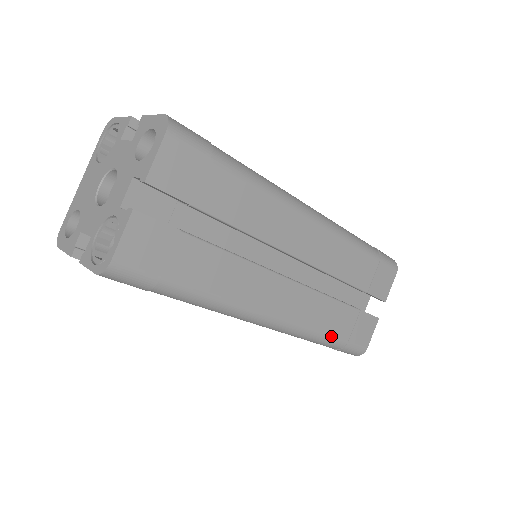
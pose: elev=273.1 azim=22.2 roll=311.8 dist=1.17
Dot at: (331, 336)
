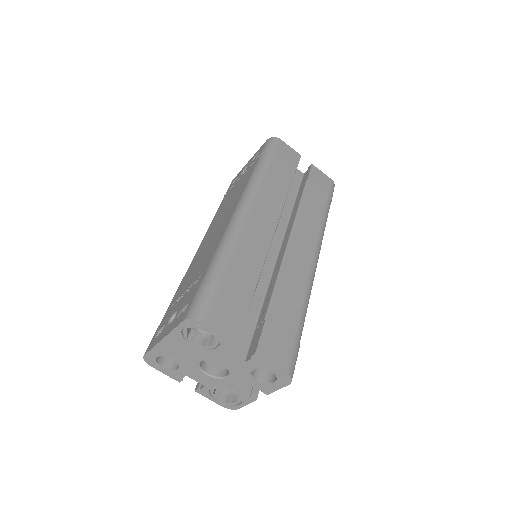
Dot at: occluded
